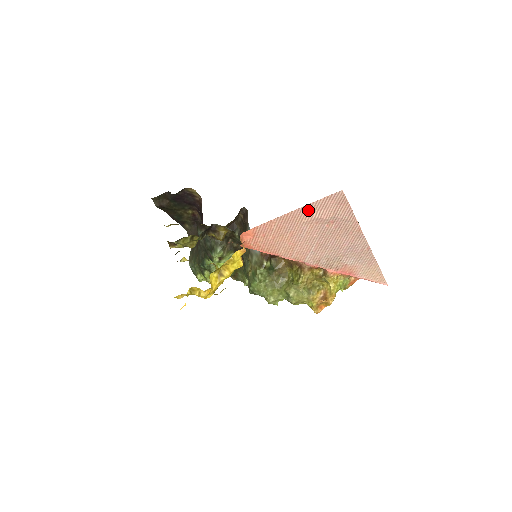
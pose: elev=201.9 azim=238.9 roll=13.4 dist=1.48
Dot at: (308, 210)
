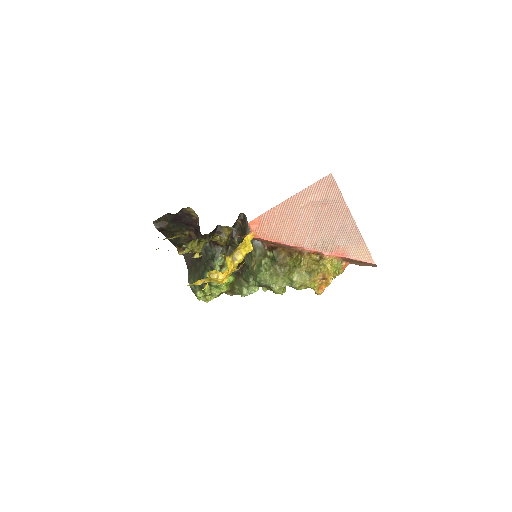
Dot at: (304, 194)
